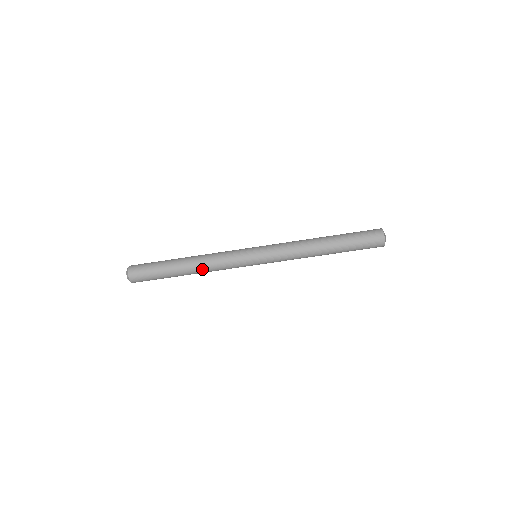
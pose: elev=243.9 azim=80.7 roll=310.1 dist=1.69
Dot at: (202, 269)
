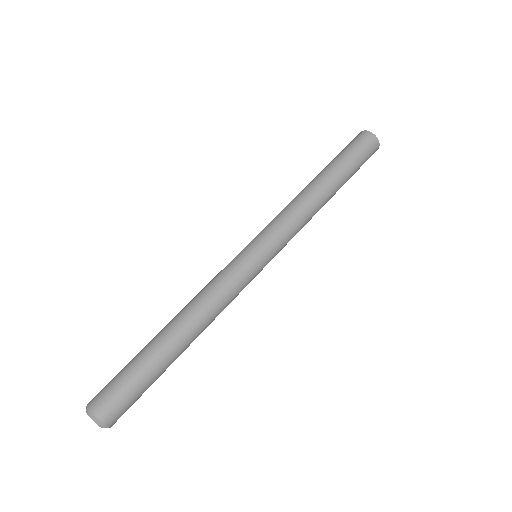
Dot at: (198, 316)
